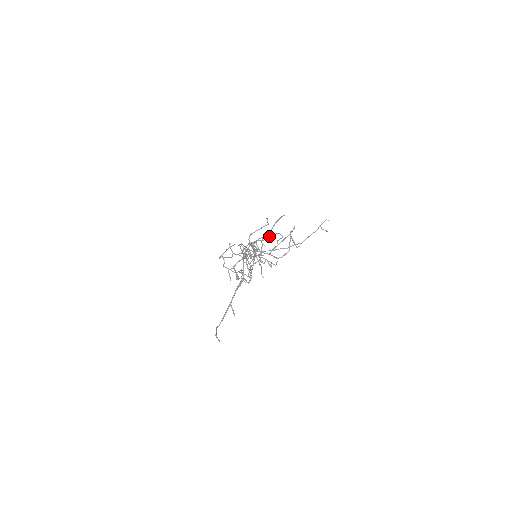
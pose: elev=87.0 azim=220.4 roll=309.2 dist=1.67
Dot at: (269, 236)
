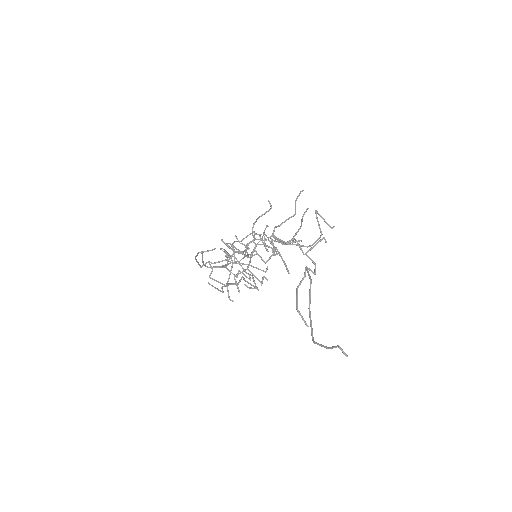
Dot at: occluded
